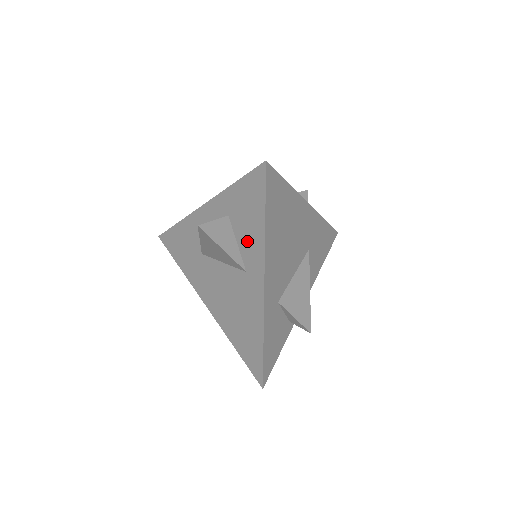
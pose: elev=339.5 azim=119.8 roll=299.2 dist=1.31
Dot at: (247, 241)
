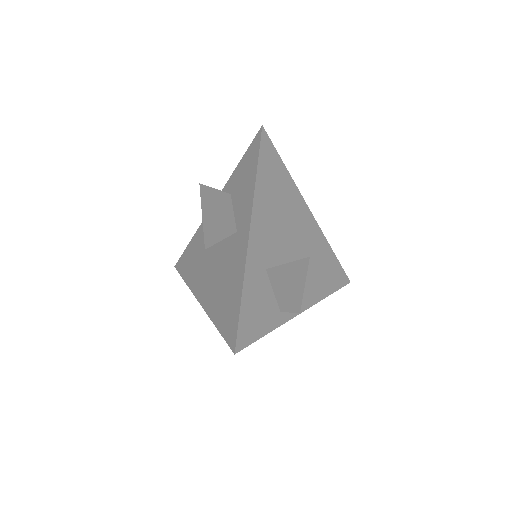
Dot at: (241, 202)
